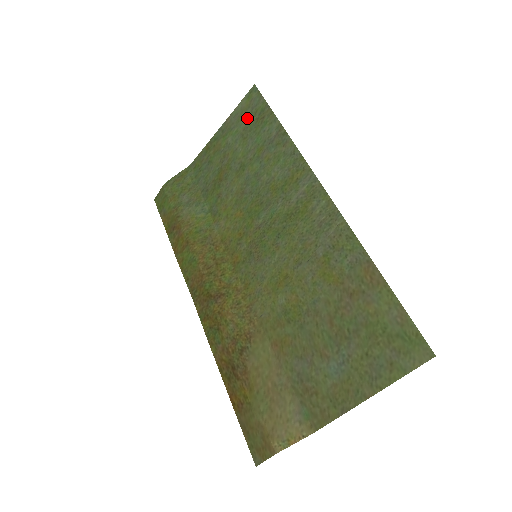
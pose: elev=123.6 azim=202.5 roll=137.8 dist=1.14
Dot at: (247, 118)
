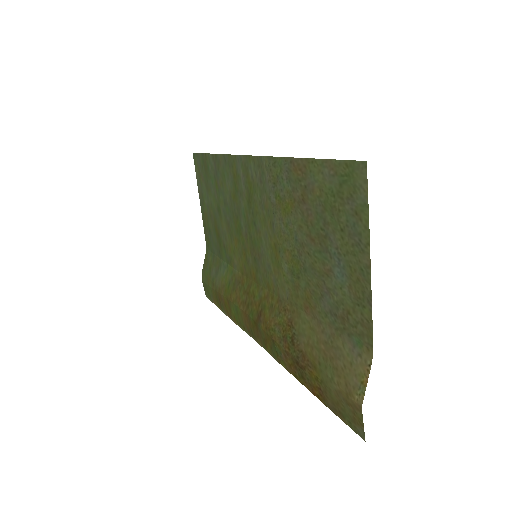
Dot at: (202, 177)
